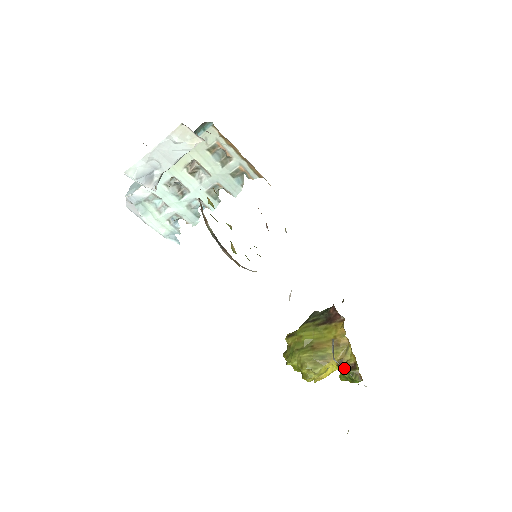
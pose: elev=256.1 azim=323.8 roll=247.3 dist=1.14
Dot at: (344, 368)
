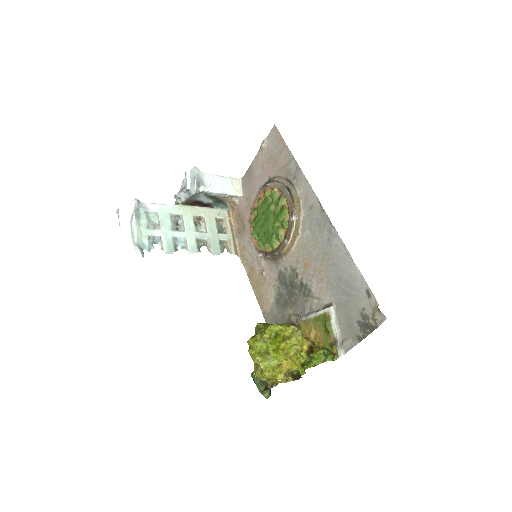
Dot at: (317, 348)
